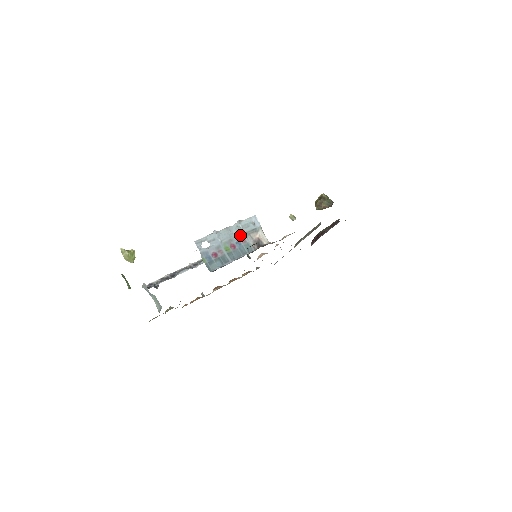
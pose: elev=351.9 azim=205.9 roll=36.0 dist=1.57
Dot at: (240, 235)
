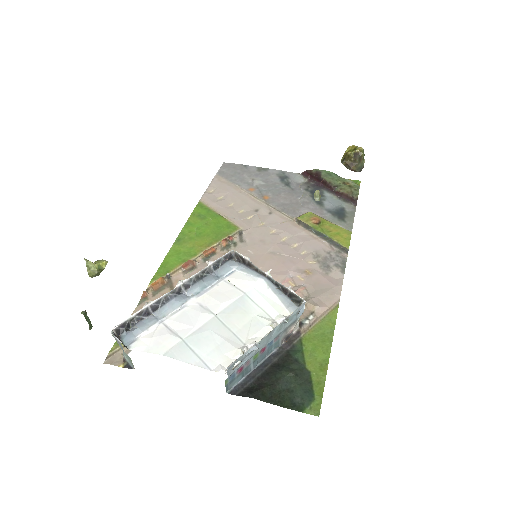
Dot at: (277, 335)
